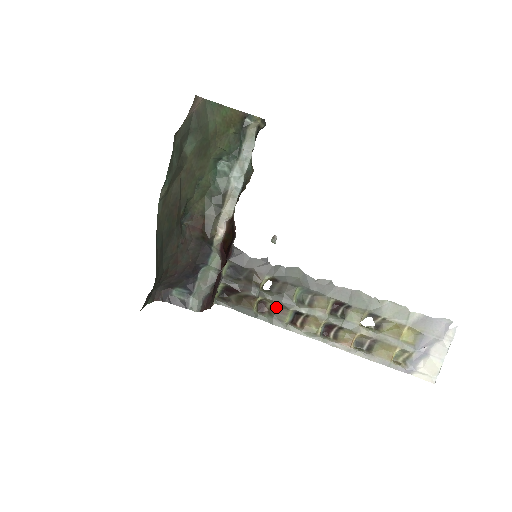
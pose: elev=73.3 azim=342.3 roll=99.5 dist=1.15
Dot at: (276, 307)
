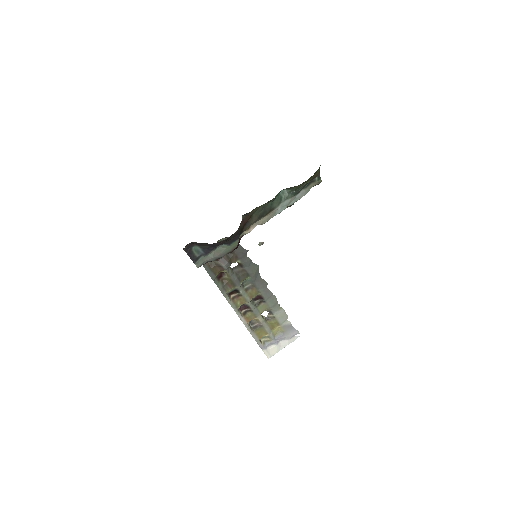
Dot at: (229, 281)
